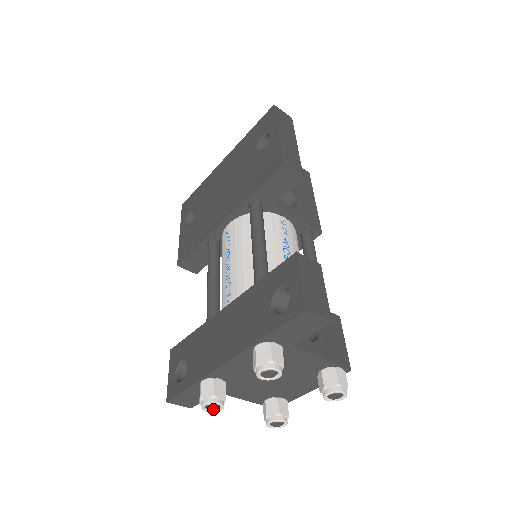
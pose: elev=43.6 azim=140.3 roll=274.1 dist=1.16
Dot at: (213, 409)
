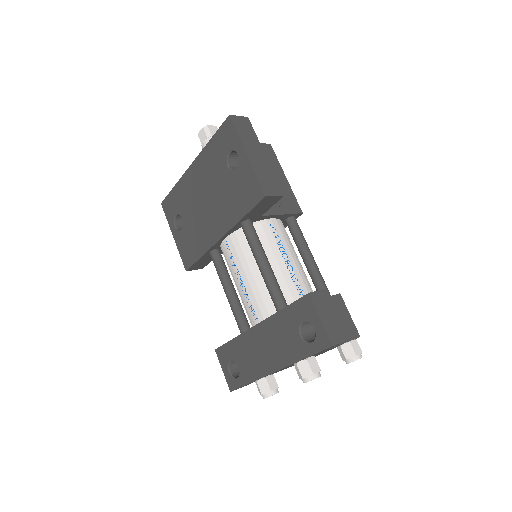
Dot at: occluded
